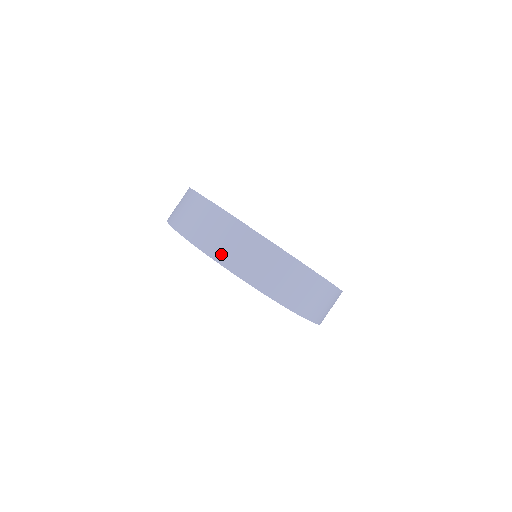
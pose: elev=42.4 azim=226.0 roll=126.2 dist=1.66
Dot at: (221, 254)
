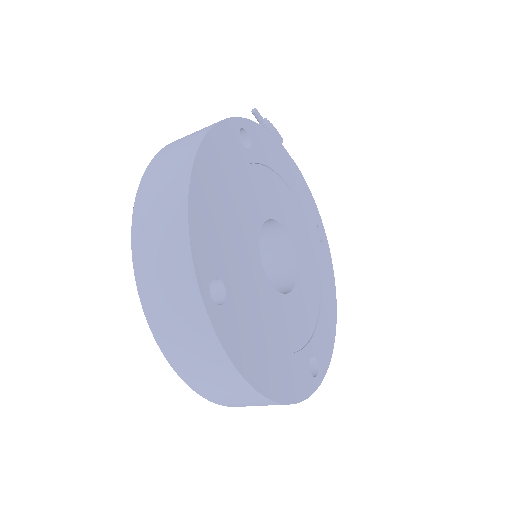
Dot at: (219, 400)
